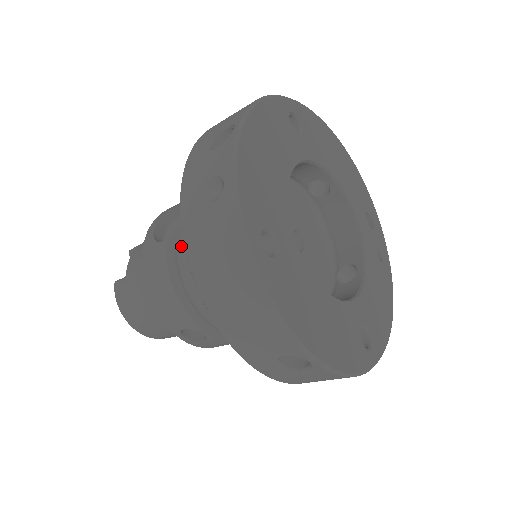
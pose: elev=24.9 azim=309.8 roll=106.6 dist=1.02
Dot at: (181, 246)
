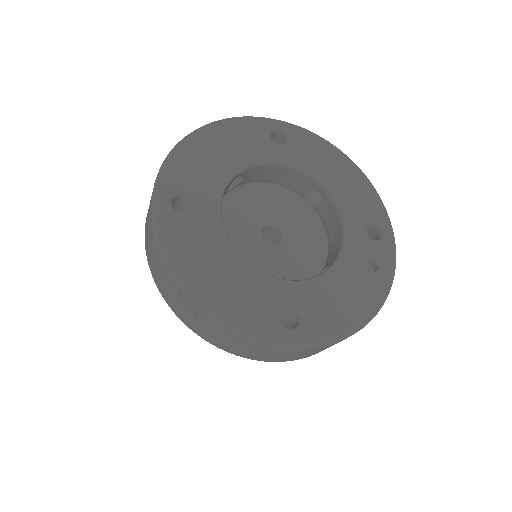
Dot at: occluded
